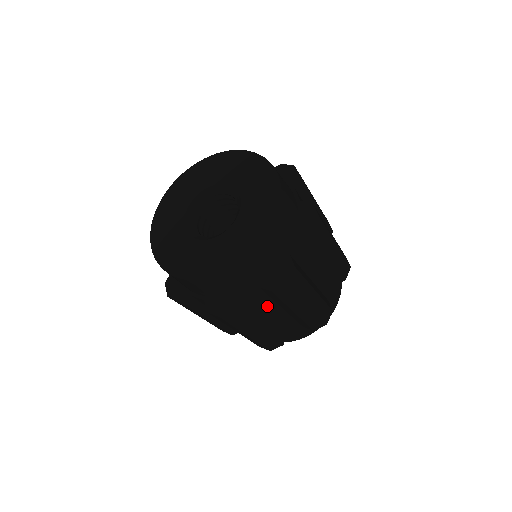
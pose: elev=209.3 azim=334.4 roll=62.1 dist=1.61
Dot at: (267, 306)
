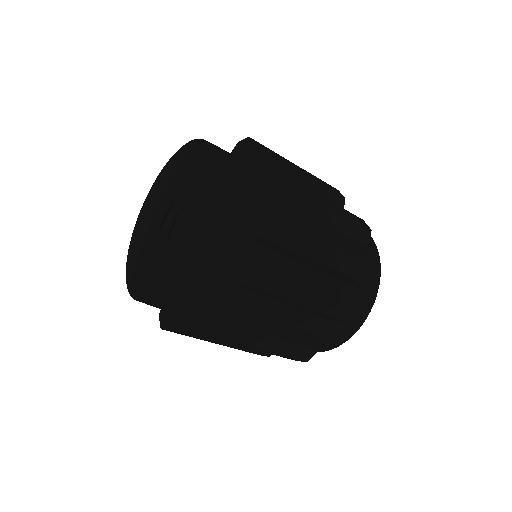
Dot at: (292, 239)
